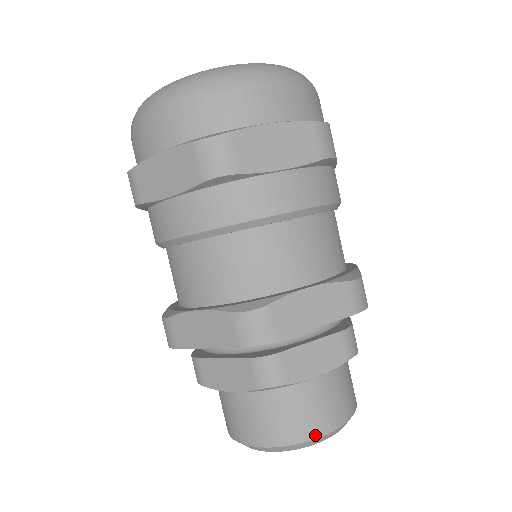
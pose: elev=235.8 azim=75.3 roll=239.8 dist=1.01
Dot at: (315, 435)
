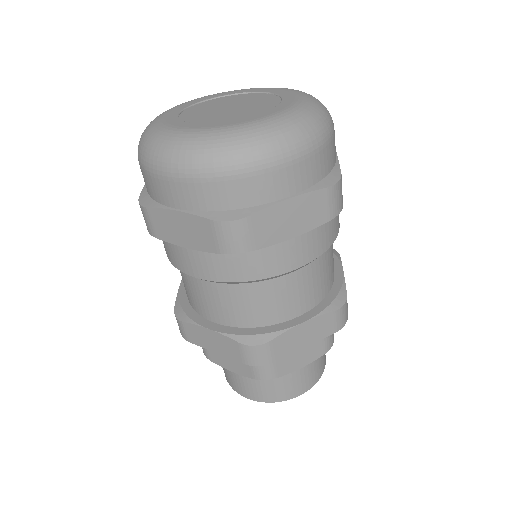
Dot at: (294, 396)
